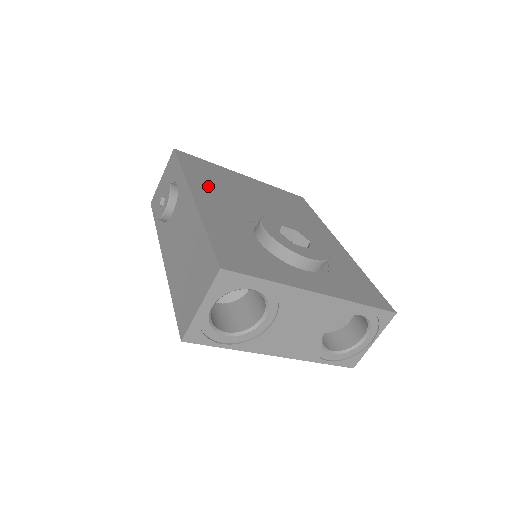
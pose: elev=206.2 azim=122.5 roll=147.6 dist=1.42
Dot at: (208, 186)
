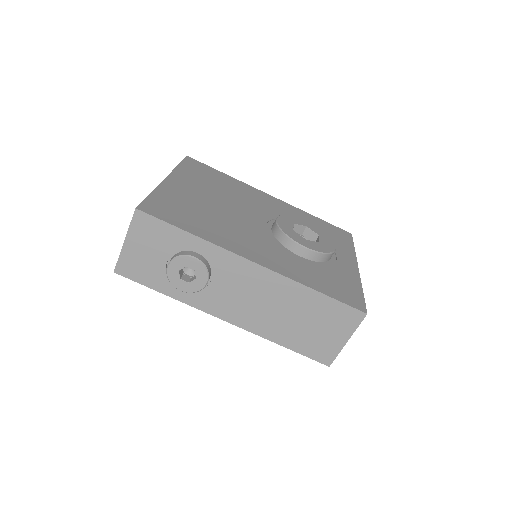
Dot at: (223, 234)
